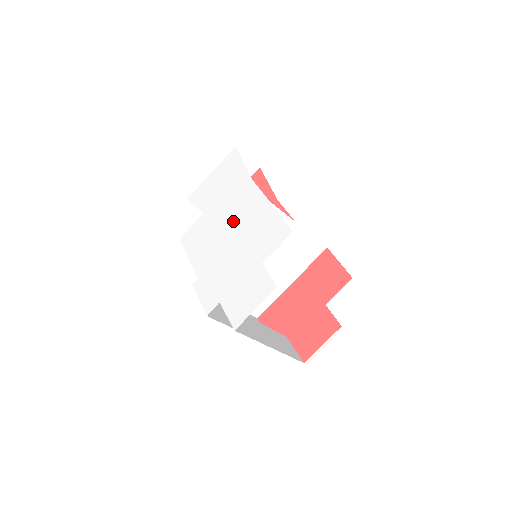
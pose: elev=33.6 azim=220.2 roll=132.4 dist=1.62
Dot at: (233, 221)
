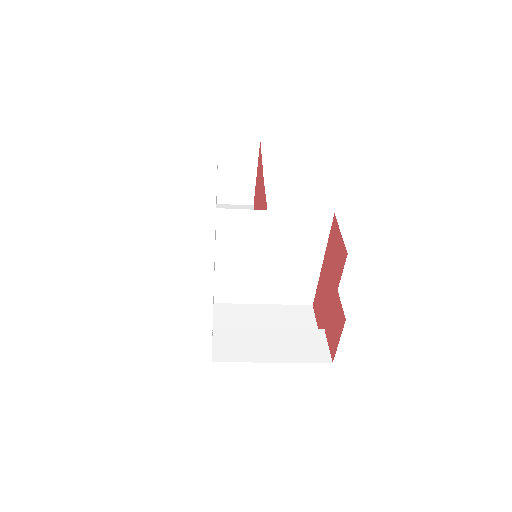
Dot at: (215, 233)
